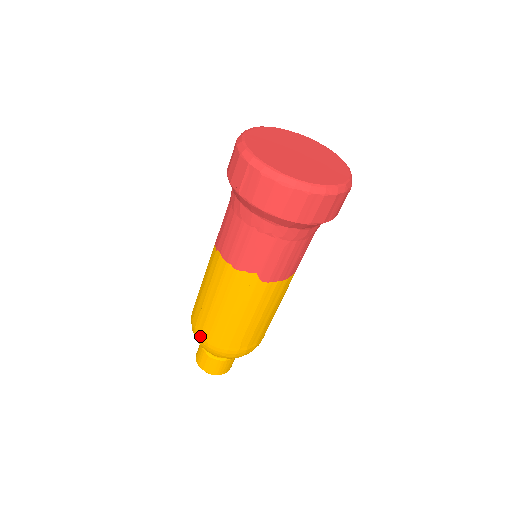
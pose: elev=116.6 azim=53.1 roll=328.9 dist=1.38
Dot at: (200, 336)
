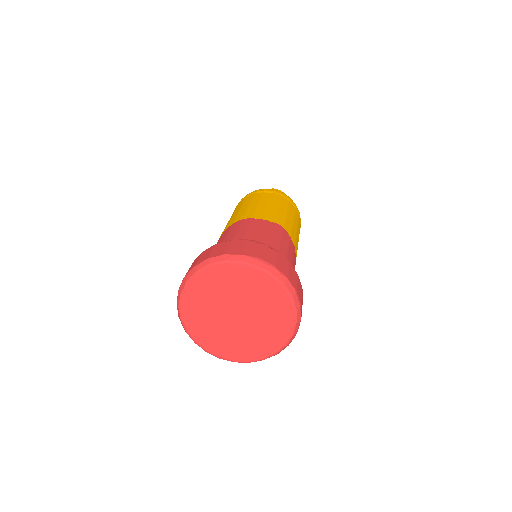
Dot at: occluded
